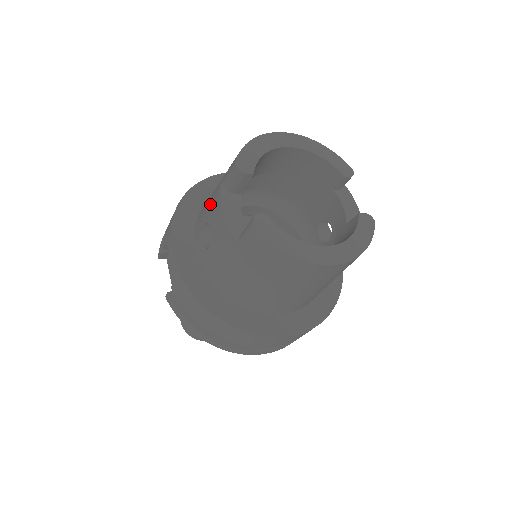
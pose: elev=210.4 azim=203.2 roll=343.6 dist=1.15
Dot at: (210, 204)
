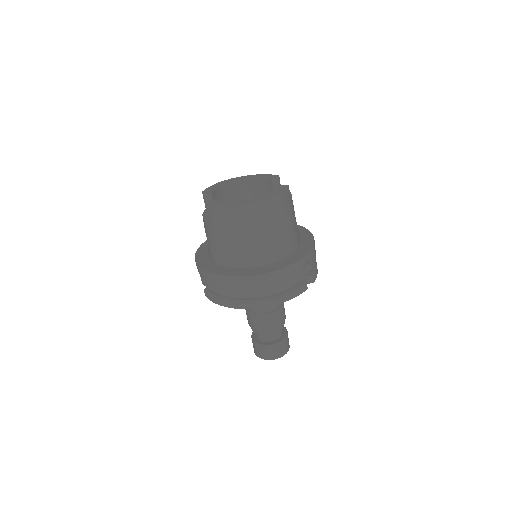
Dot at: occluded
